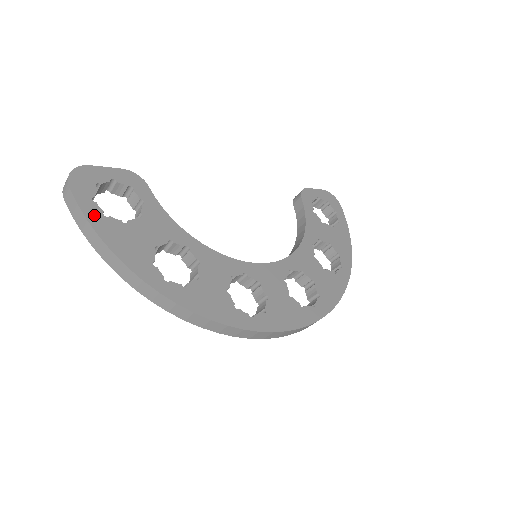
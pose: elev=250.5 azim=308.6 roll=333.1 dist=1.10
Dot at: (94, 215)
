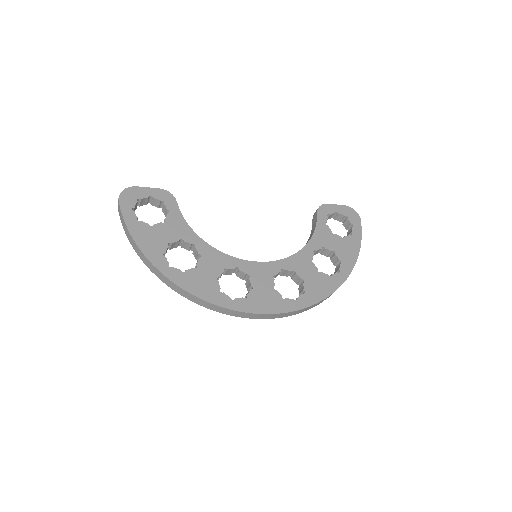
Dot at: (130, 220)
